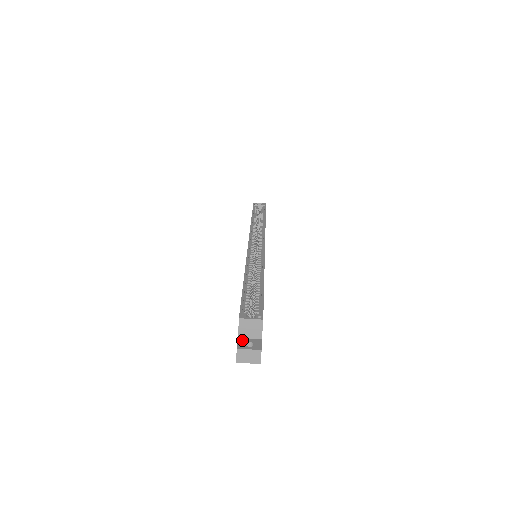
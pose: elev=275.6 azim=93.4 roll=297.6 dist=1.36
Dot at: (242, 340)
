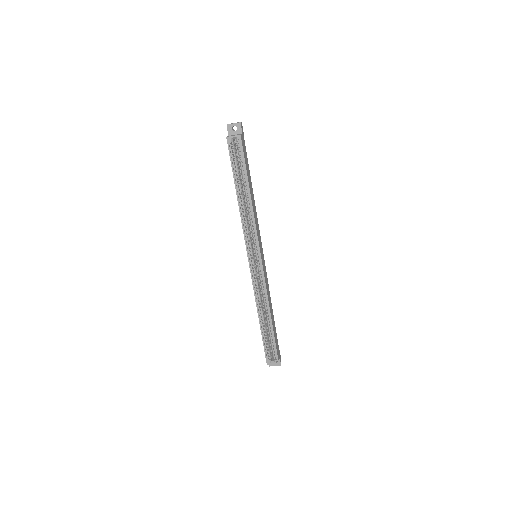
Dot at: occluded
